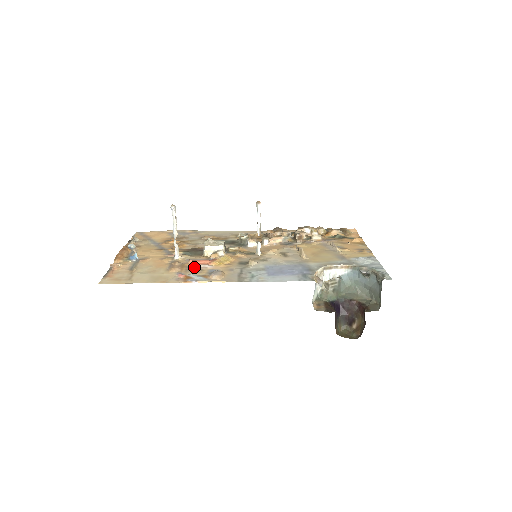
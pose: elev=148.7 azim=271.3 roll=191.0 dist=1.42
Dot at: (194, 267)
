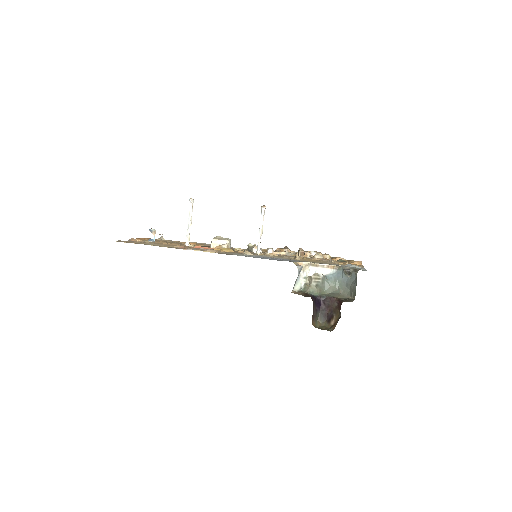
Dot at: occluded
